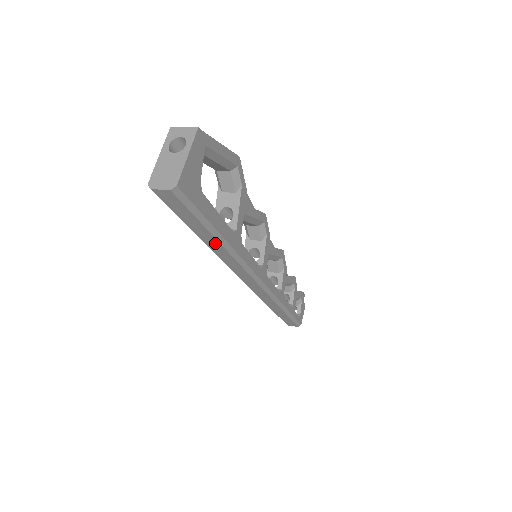
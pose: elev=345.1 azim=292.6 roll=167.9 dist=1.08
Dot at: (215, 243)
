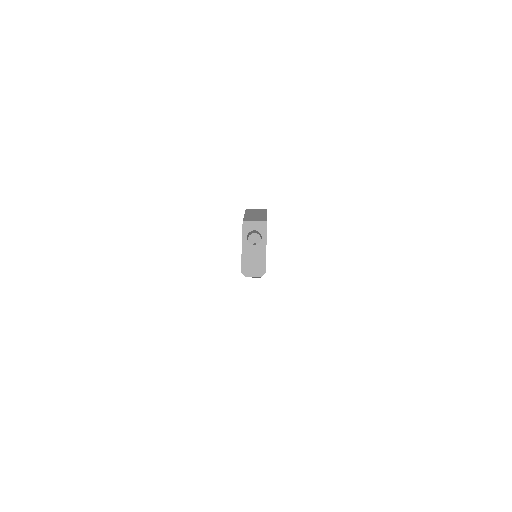
Dot at: occluded
